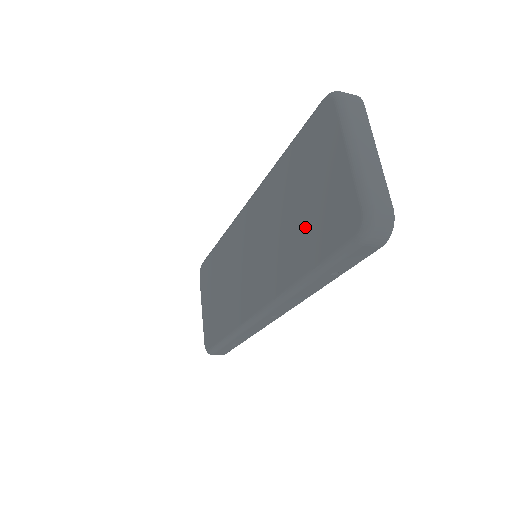
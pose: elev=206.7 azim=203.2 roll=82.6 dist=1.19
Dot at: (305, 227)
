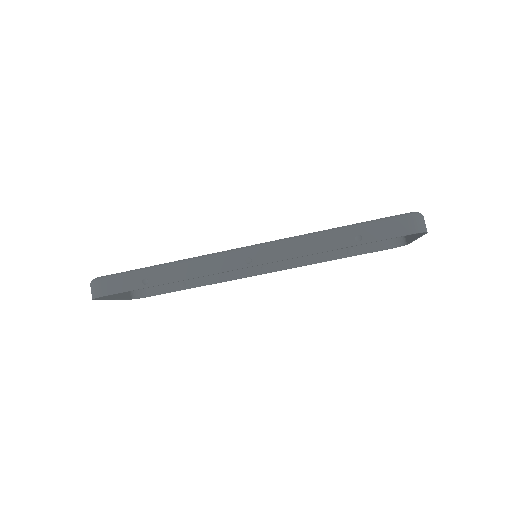
Dot at: occluded
